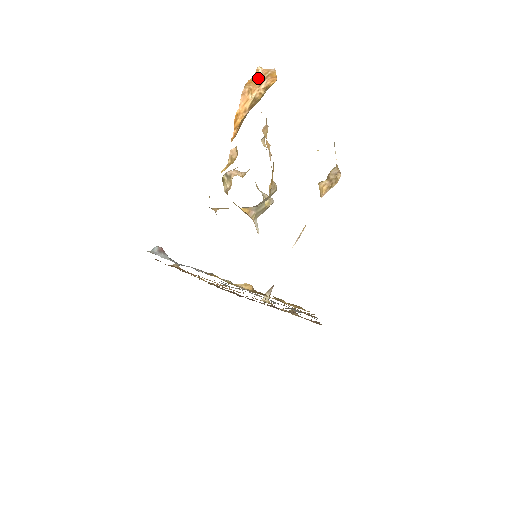
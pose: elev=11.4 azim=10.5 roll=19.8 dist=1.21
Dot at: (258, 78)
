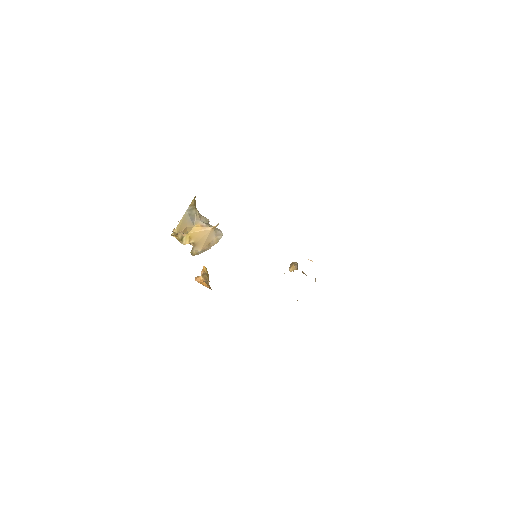
Dot at: occluded
